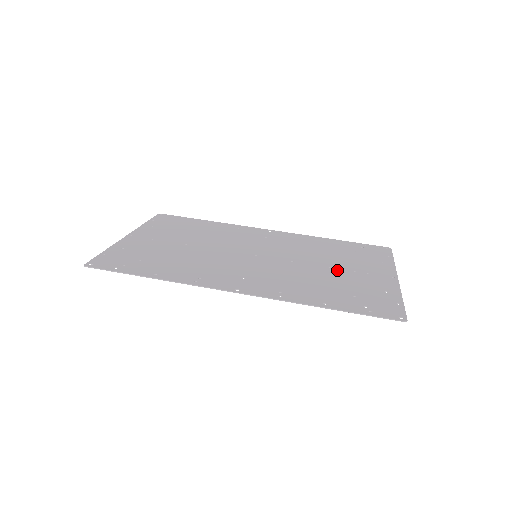
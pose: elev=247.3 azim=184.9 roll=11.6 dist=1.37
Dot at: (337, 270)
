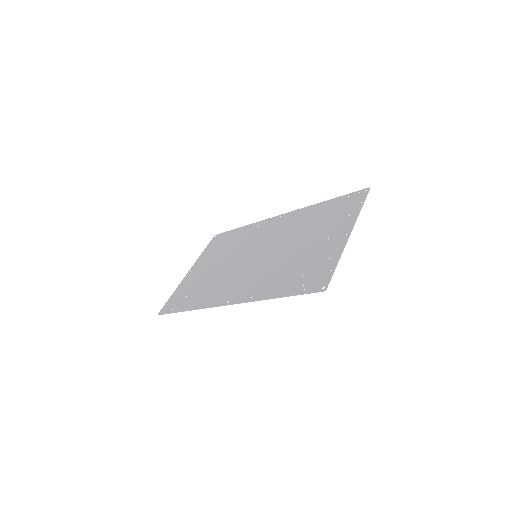
Dot at: (305, 246)
